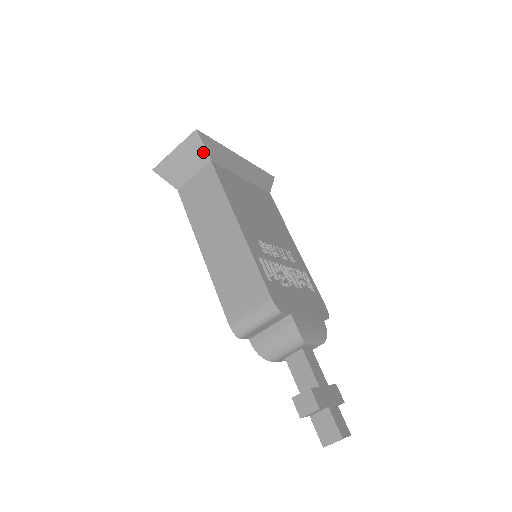
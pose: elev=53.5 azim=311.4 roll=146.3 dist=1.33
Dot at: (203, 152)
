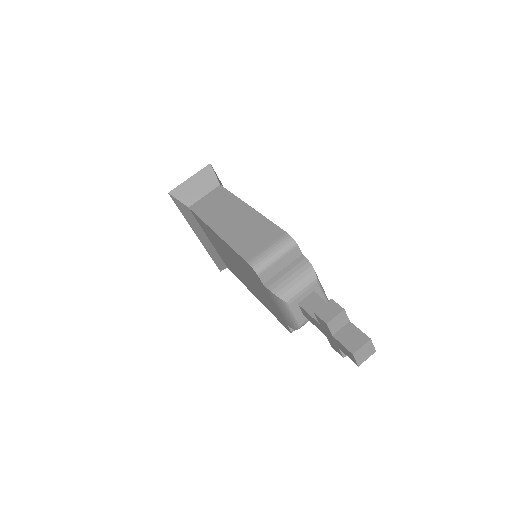
Dot at: (214, 179)
